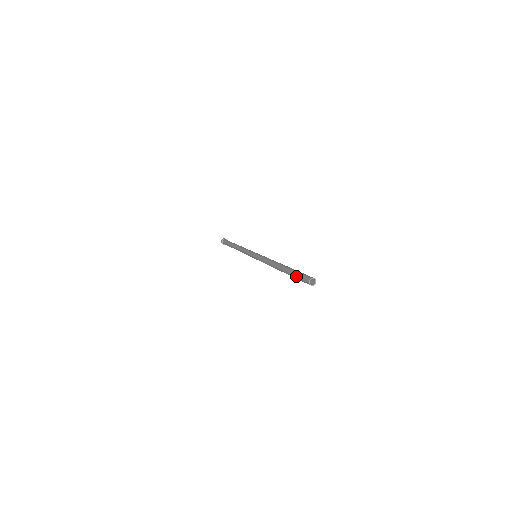
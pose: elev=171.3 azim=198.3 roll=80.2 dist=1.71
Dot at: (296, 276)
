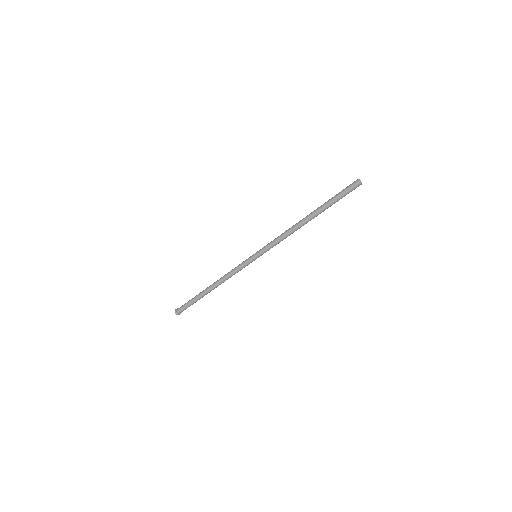
Dot at: (338, 194)
